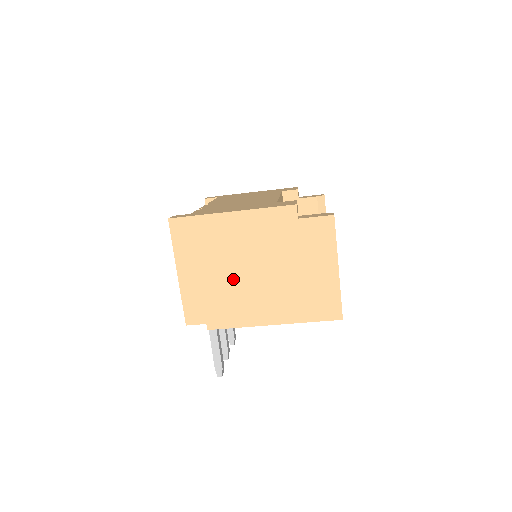
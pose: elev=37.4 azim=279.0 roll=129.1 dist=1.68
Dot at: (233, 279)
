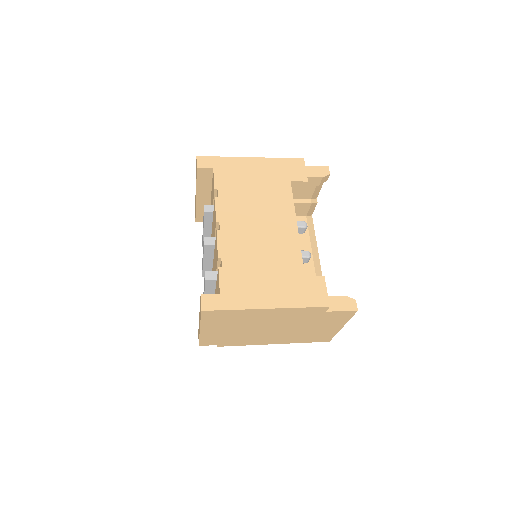
Dot at: (251, 331)
